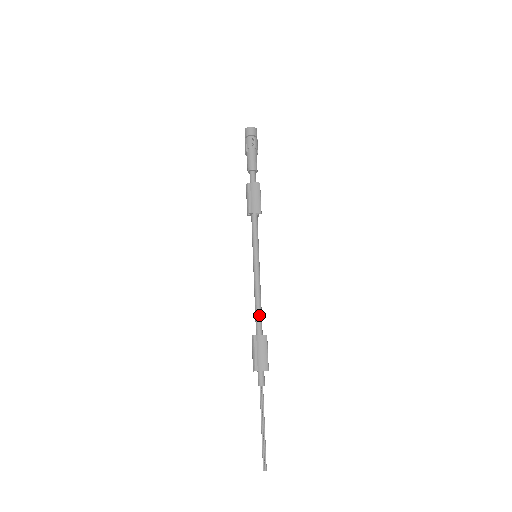
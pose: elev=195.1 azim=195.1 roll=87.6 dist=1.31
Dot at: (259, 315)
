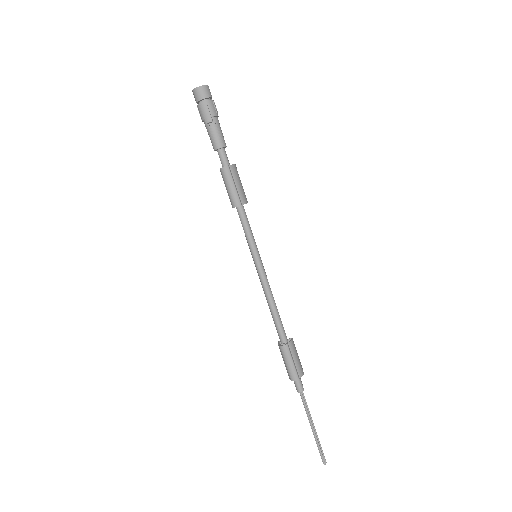
Dot at: (281, 321)
